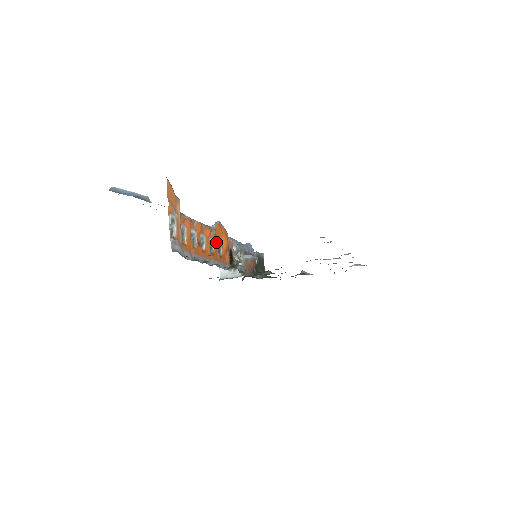
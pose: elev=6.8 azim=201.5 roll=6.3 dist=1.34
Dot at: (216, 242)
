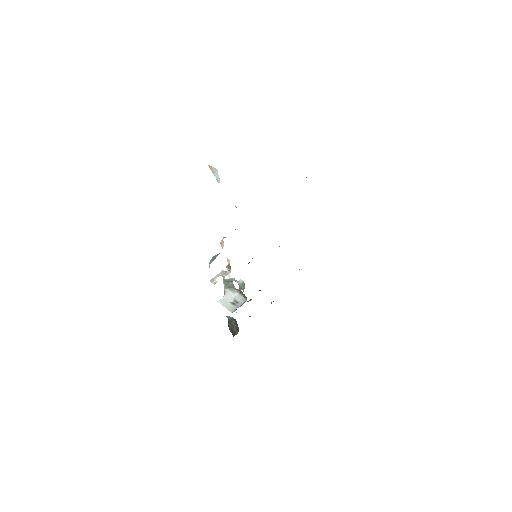
Dot at: occluded
